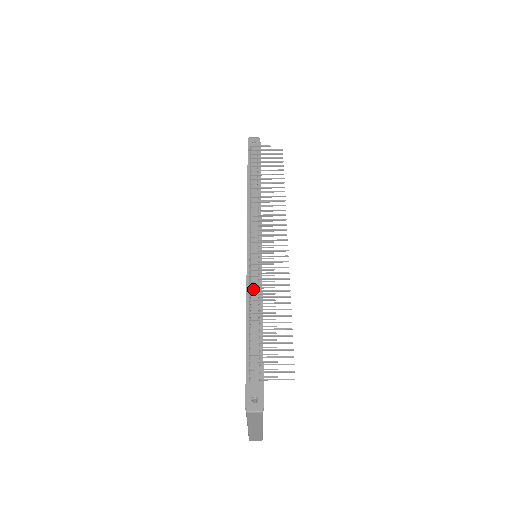
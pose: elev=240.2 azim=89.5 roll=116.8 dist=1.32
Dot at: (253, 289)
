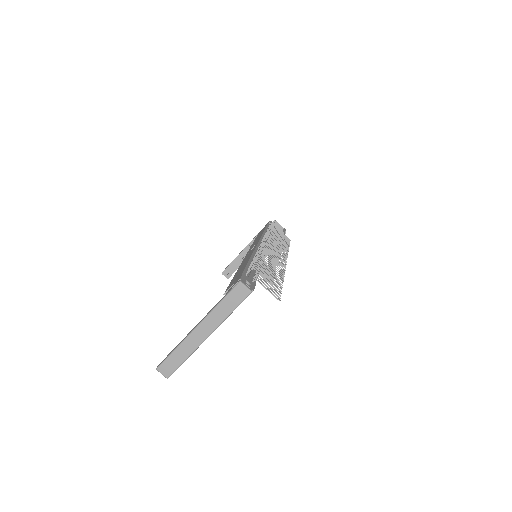
Dot at: occluded
